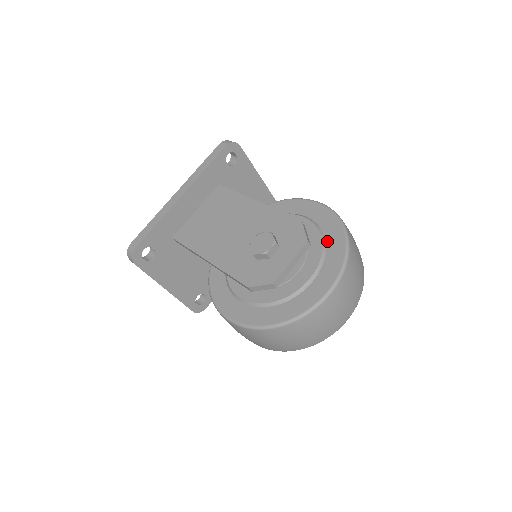
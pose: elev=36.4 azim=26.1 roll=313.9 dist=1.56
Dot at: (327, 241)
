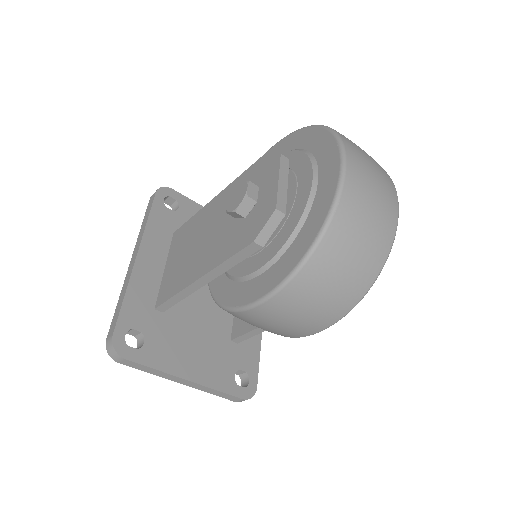
Dot at: (304, 147)
